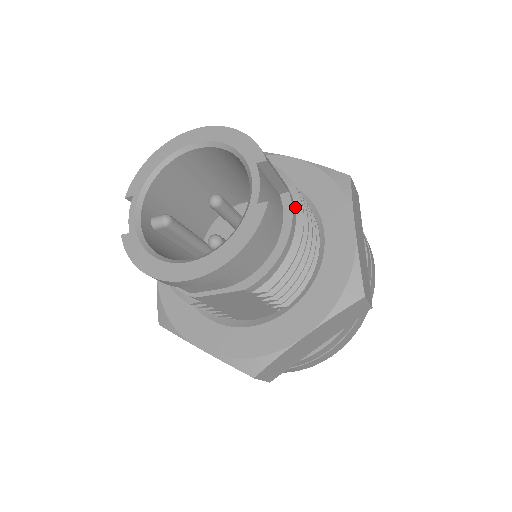
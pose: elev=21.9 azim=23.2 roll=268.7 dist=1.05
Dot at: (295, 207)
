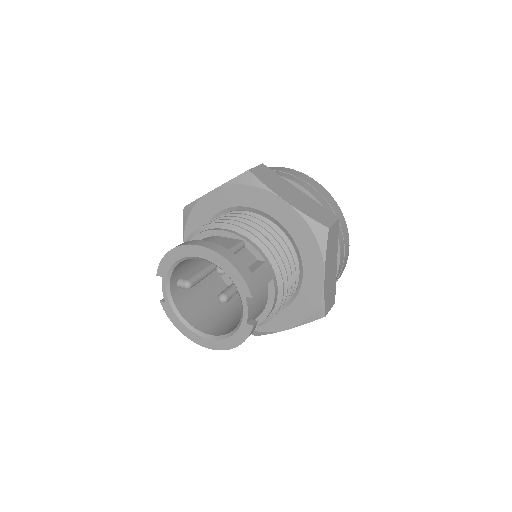
Dot at: (277, 285)
